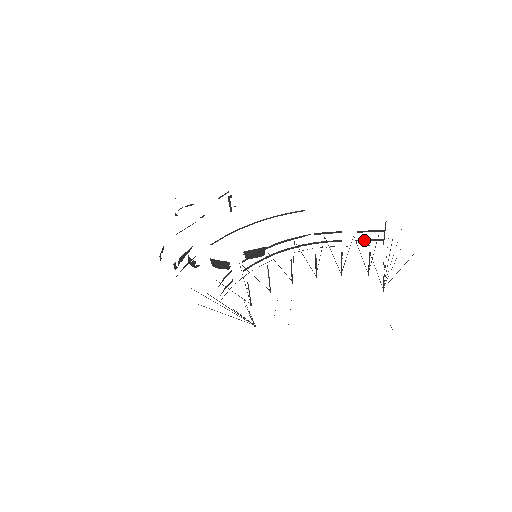
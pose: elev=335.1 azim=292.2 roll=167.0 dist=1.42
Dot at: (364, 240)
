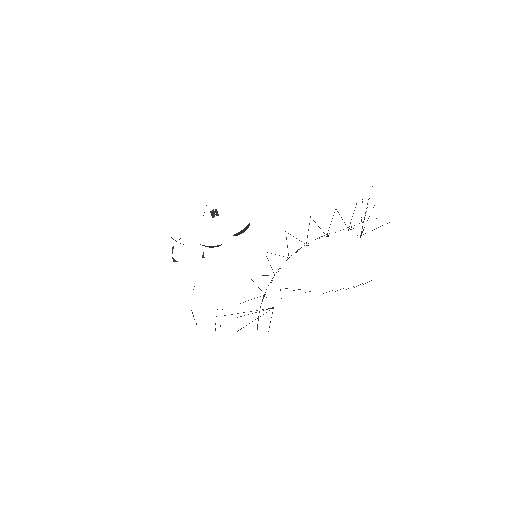
Dot at: occluded
